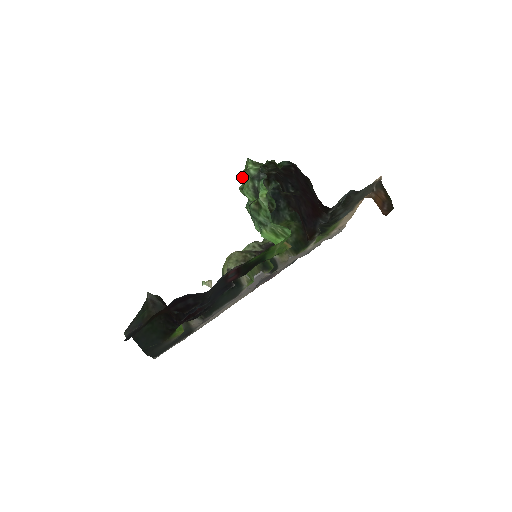
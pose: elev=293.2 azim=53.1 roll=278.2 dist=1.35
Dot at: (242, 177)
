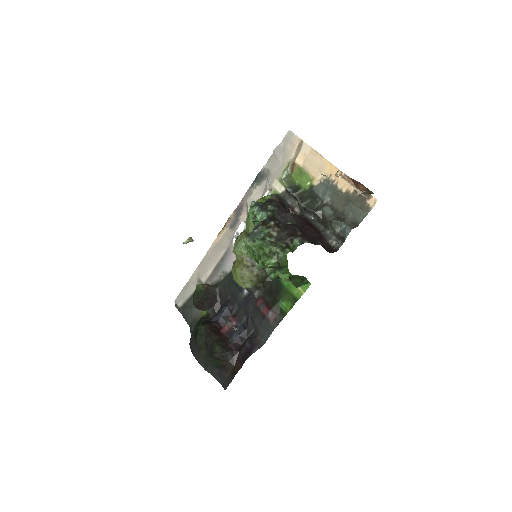
Dot at: occluded
